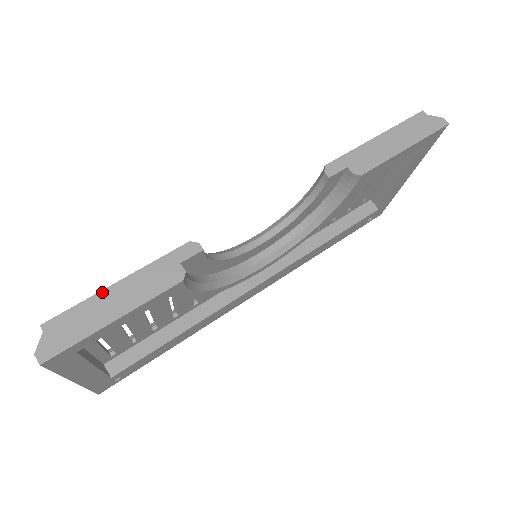
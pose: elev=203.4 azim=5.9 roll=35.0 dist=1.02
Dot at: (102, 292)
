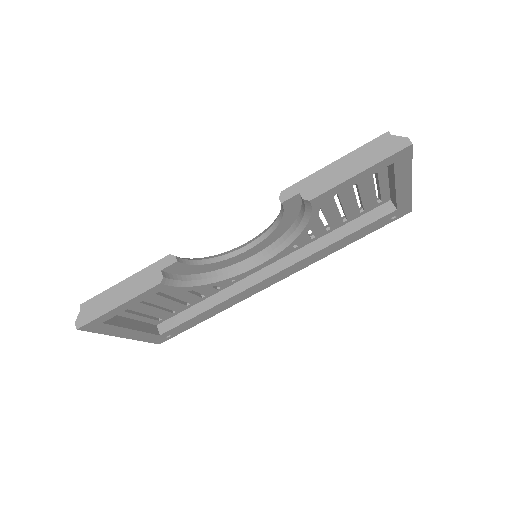
Dot at: (114, 287)
